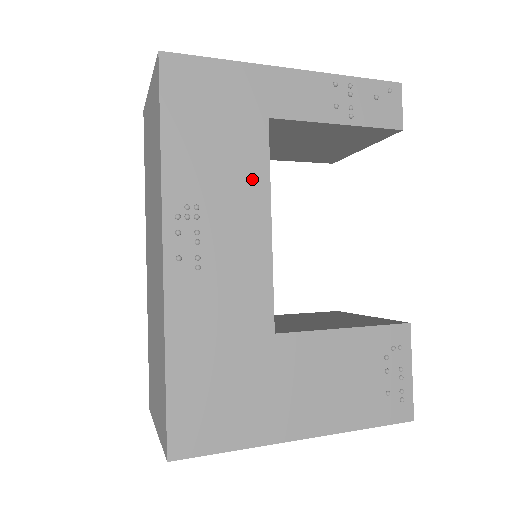
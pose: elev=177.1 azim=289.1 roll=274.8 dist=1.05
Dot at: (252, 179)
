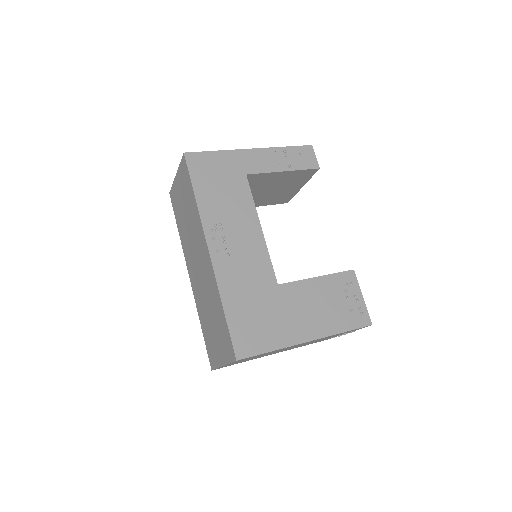
Dot at: (245, 206)
